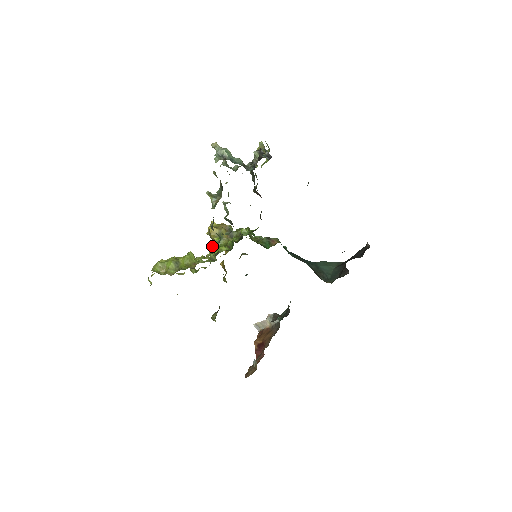
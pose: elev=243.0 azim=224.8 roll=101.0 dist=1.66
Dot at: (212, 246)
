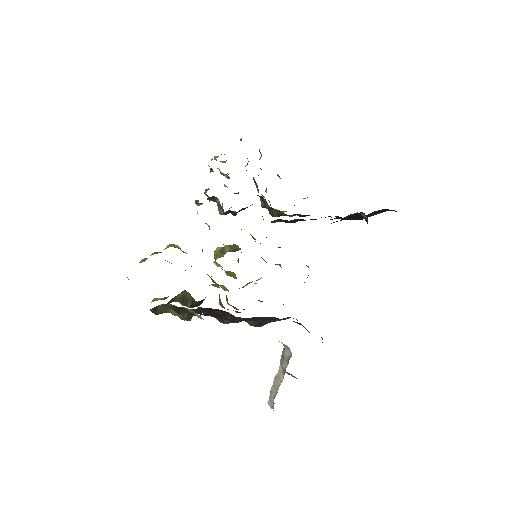
Dot at: occluded
